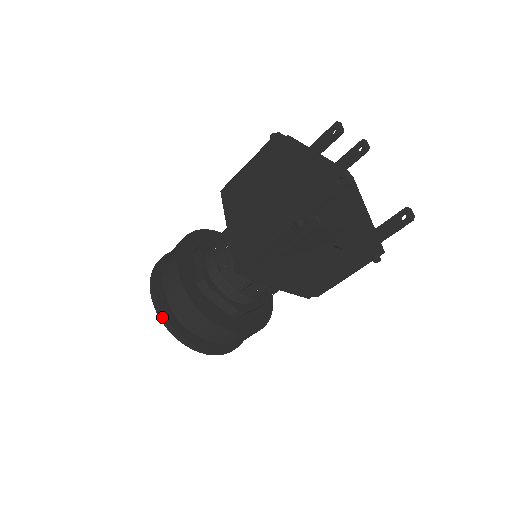
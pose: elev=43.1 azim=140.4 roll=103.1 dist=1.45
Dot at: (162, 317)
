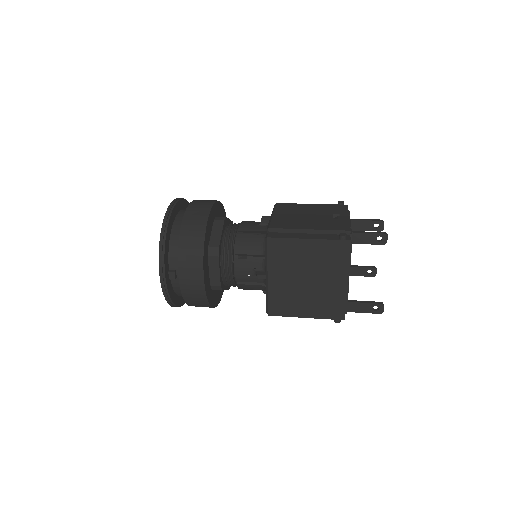
Dot at: (170, 301)
